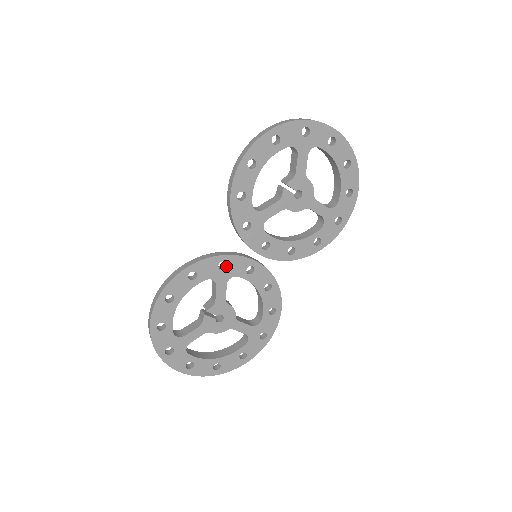
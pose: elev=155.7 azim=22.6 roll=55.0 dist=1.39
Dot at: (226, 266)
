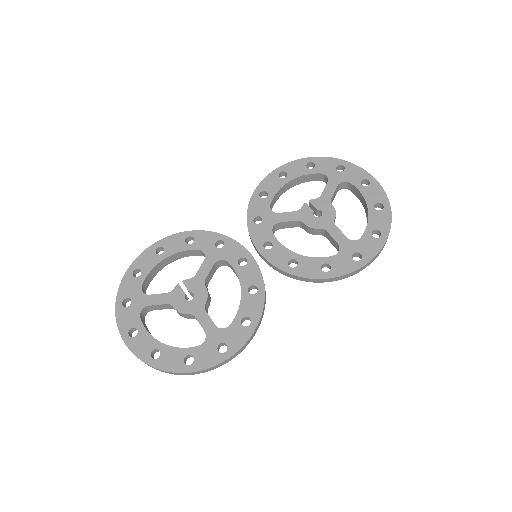
Dot at: (222, 247)
